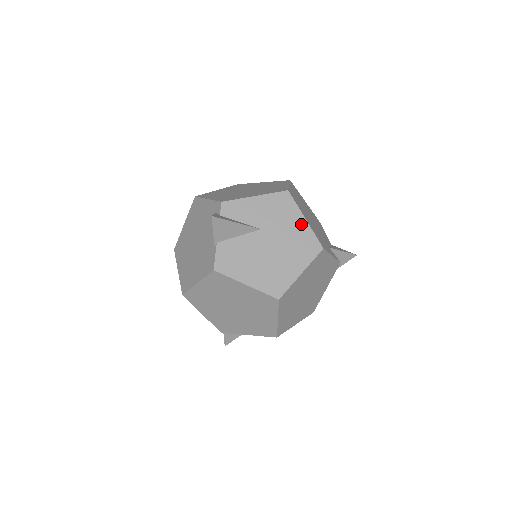
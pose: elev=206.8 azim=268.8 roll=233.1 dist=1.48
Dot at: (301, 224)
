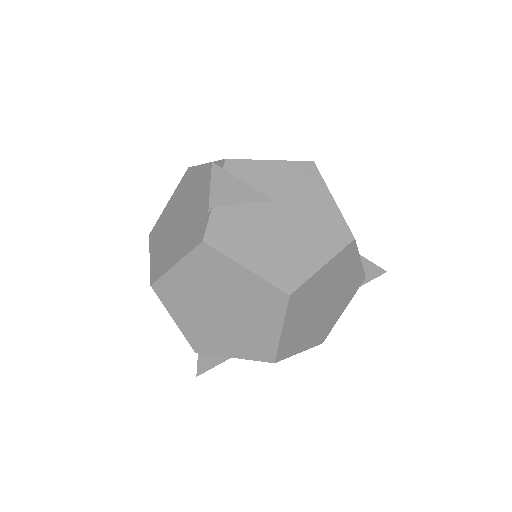
Dot at: (327, 204)
